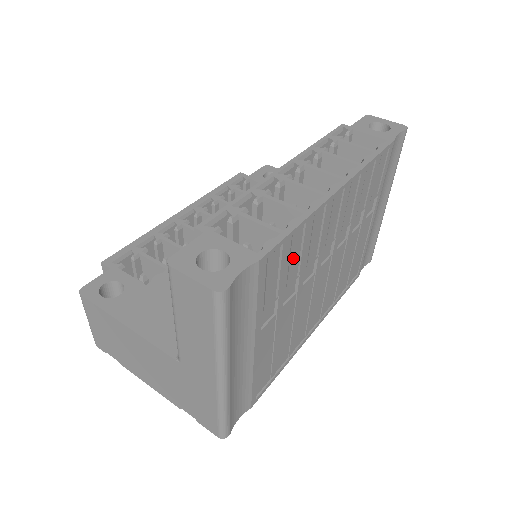
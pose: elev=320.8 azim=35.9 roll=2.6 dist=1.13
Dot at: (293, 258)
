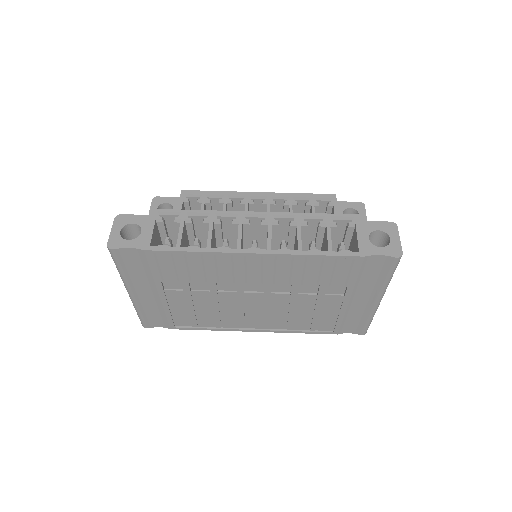
Dot at: (194, 268)
